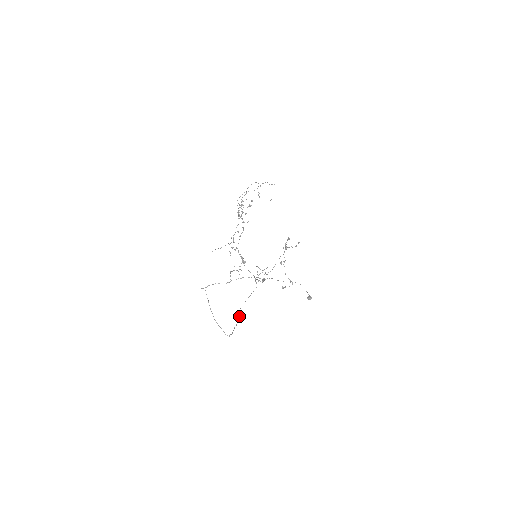
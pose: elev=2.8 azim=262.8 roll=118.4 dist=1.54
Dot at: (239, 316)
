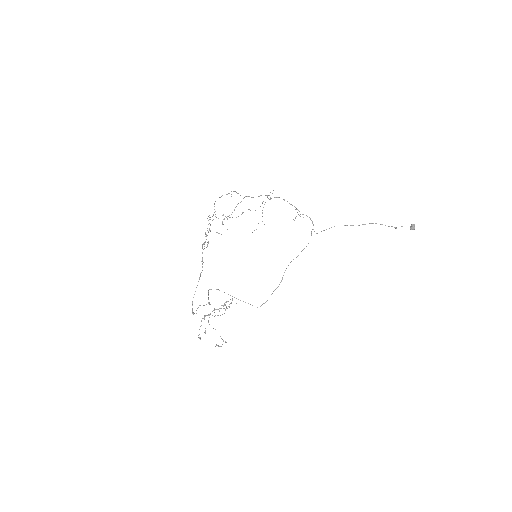
Dot at: occluded
